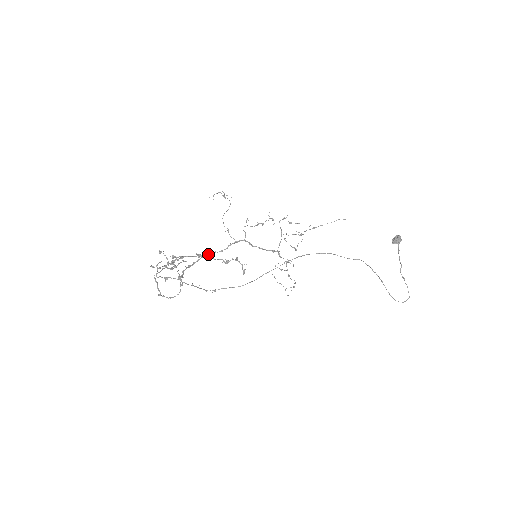
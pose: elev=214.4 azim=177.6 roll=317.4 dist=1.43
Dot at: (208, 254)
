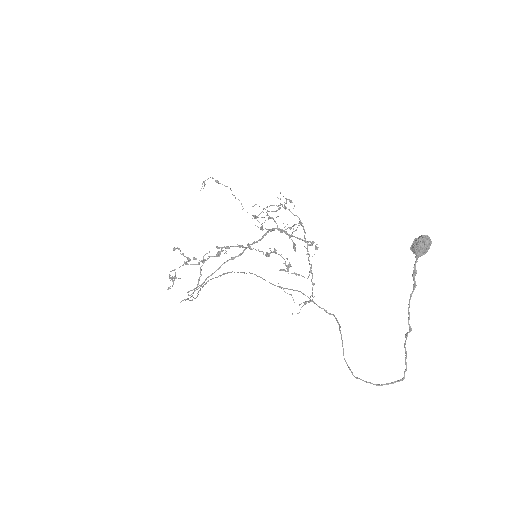
Dot at: (249, 245)
